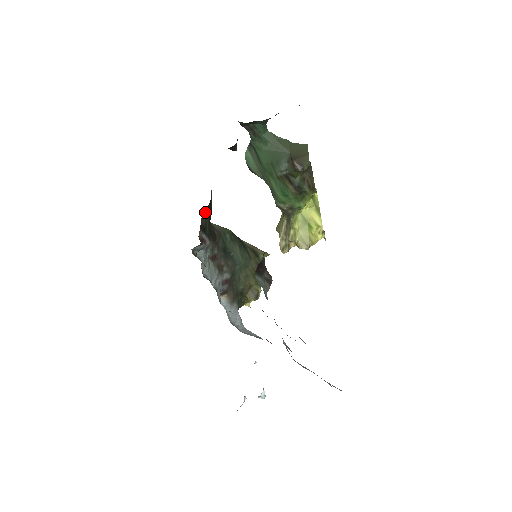
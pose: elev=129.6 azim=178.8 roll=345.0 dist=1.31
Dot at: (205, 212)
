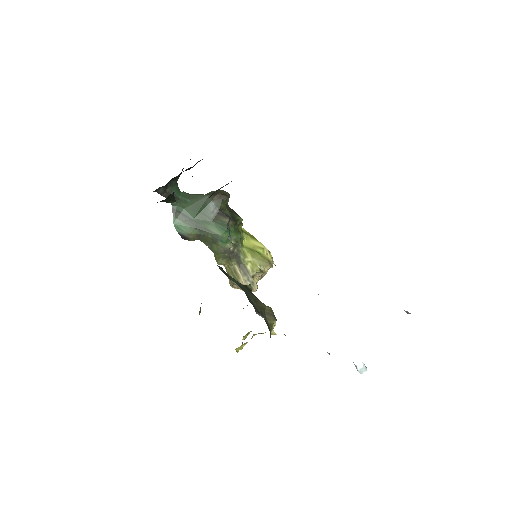
Dot at: occluded
